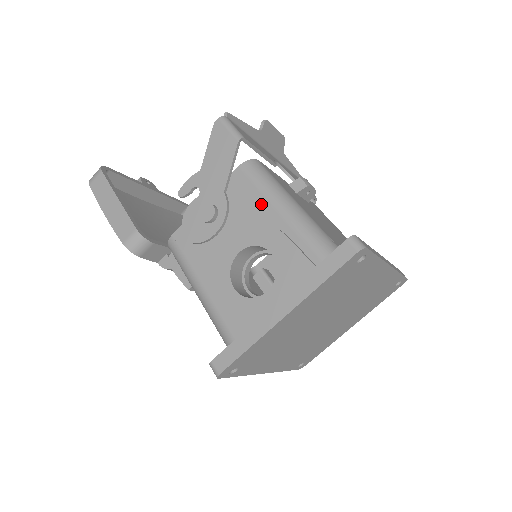
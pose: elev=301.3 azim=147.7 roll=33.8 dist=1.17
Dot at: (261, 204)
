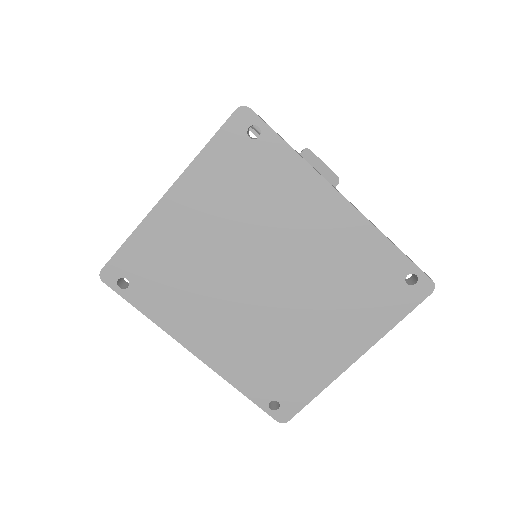
Dot at: occluded
